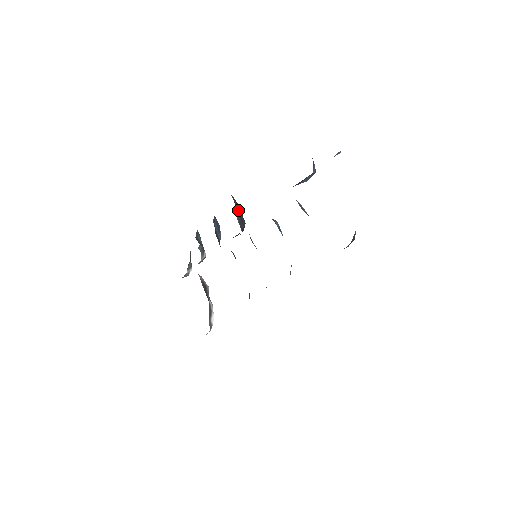
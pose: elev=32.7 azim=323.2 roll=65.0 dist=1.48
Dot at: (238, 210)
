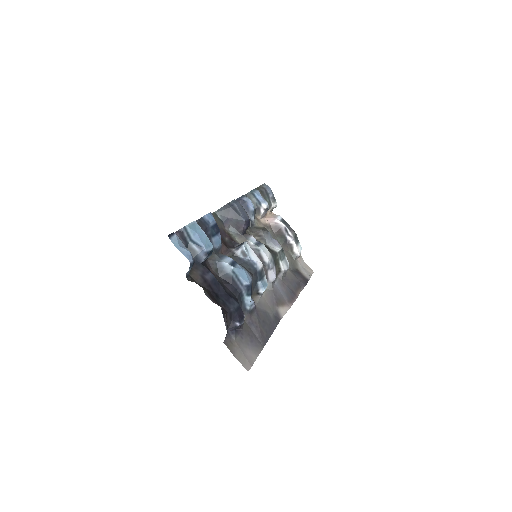
Dot at: (231, 218)
